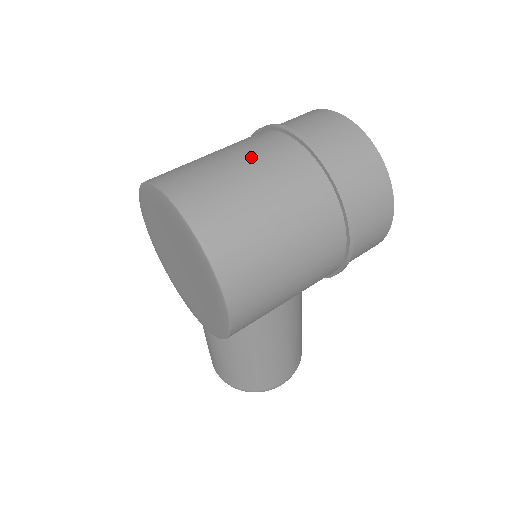
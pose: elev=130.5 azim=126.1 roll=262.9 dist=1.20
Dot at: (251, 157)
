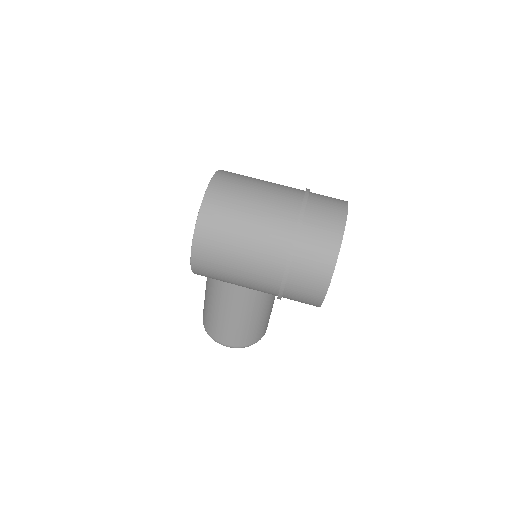
Dot at: (269, 193)
